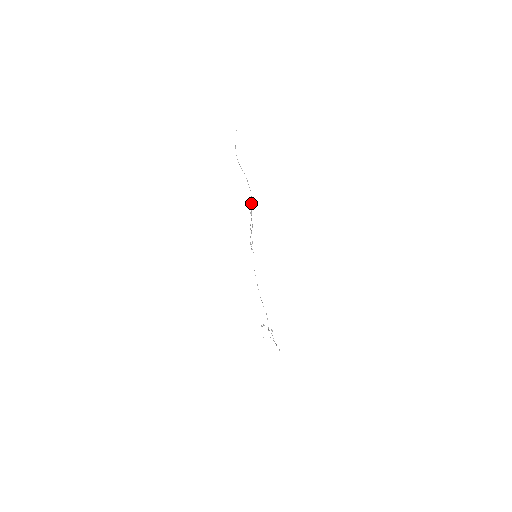
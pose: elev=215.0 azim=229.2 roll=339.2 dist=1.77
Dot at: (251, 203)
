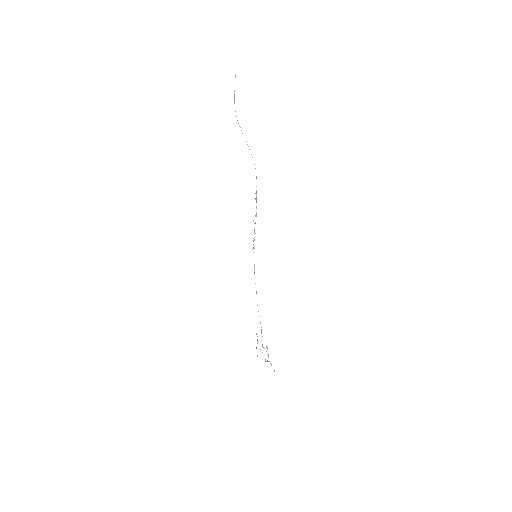
Dot at: (256, 186)
